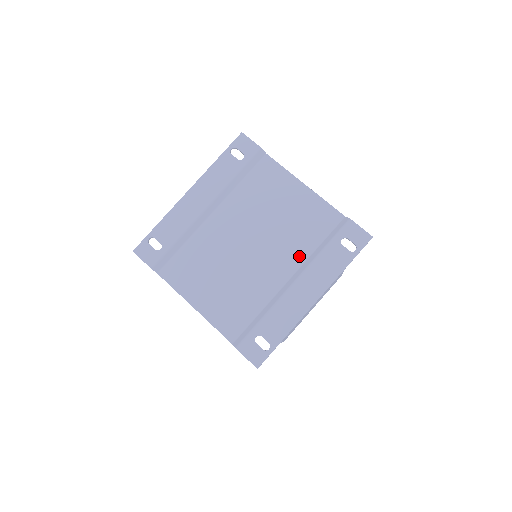
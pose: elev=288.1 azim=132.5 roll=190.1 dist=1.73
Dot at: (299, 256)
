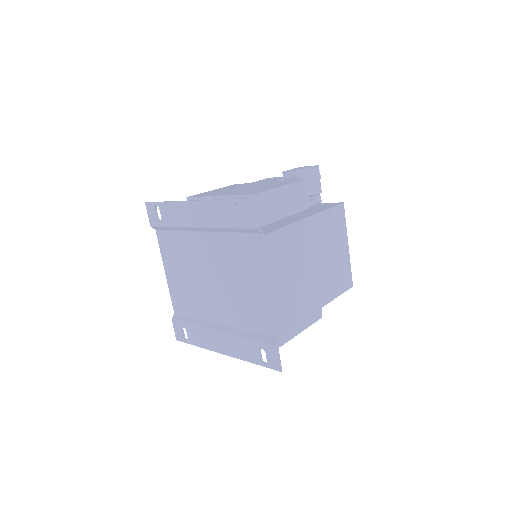
Dot at: (235, 321)
